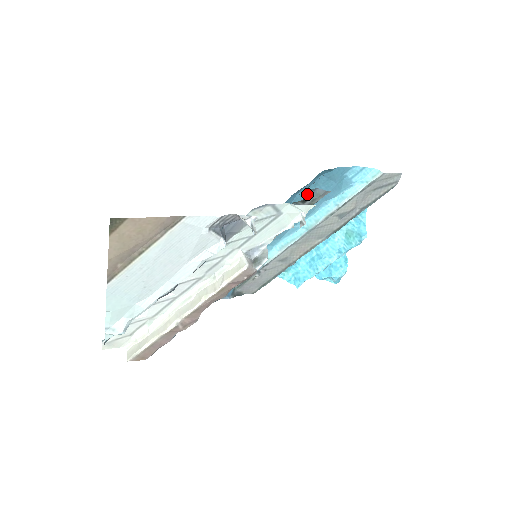
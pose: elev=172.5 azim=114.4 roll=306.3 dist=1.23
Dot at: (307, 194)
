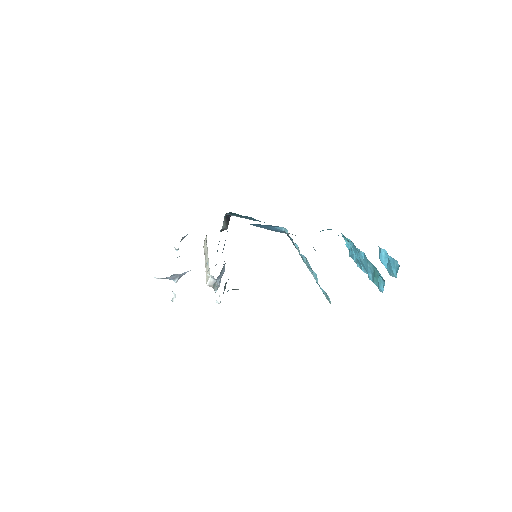
Dot at: occluded
